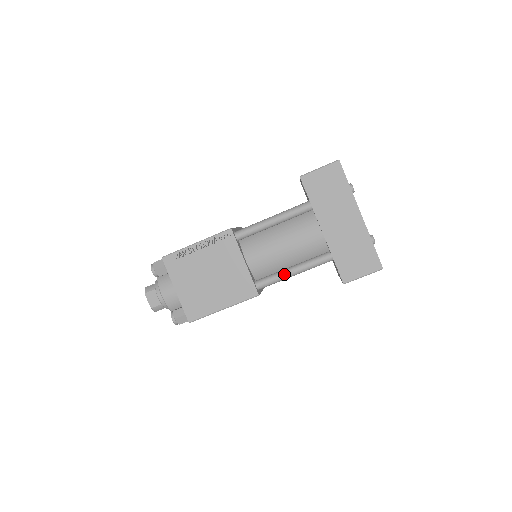
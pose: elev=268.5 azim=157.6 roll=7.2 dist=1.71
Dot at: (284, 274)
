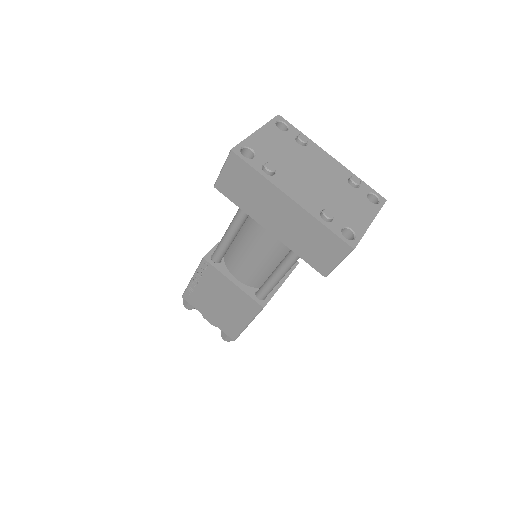
Dot at: (271, 281)
